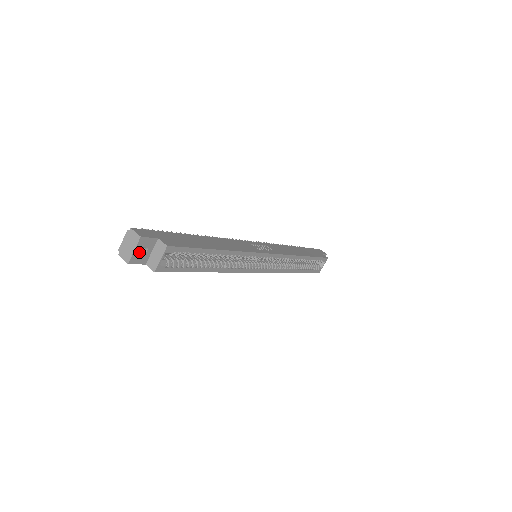
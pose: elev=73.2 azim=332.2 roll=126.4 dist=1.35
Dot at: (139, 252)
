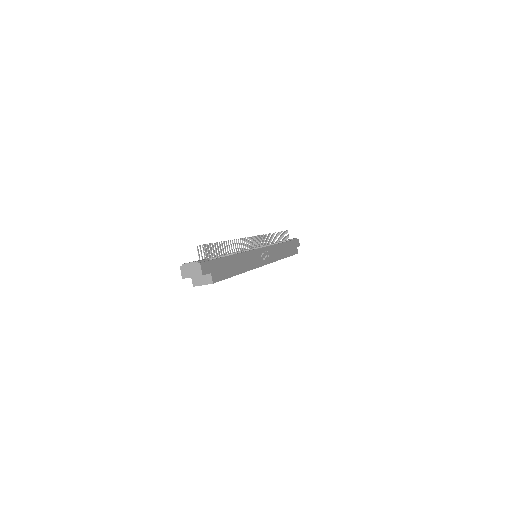
Dot at: occluded
